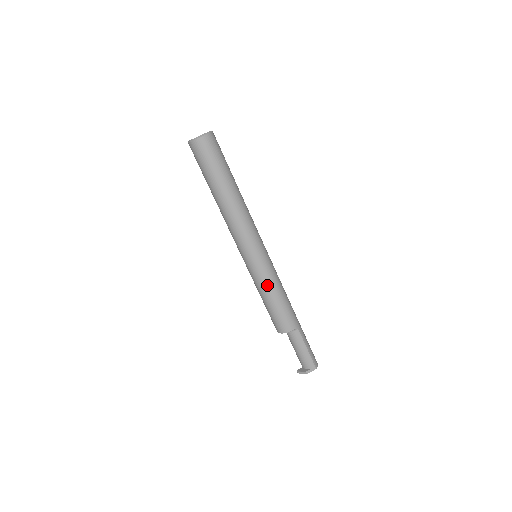
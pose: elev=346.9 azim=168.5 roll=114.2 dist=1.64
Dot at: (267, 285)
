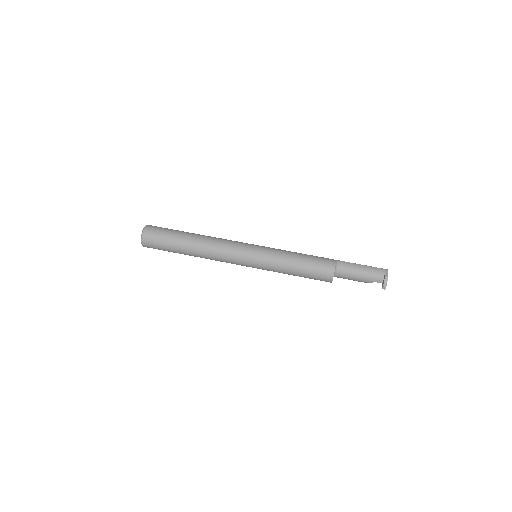
Dot at: (282, 256)
